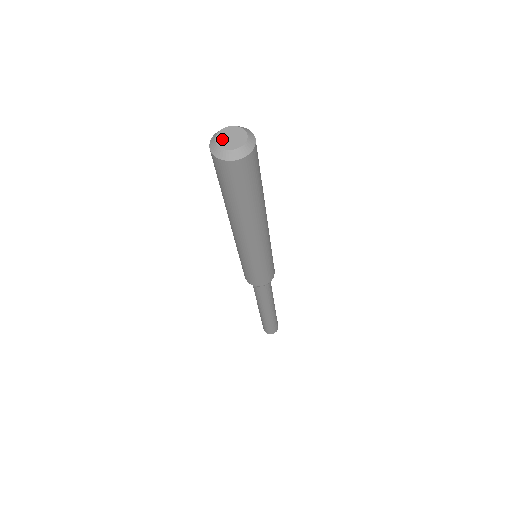
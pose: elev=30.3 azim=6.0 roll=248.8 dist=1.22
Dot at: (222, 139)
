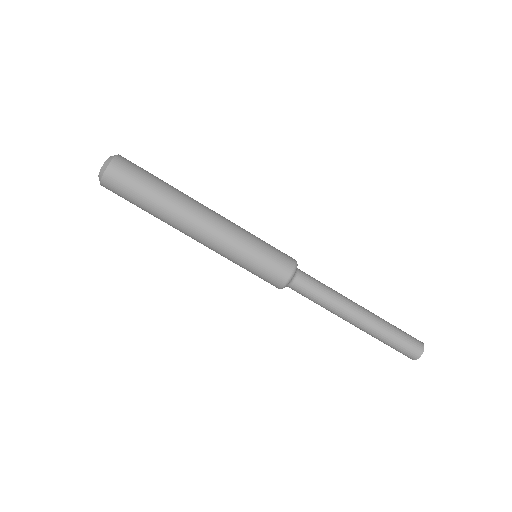
Dot at: occluded
